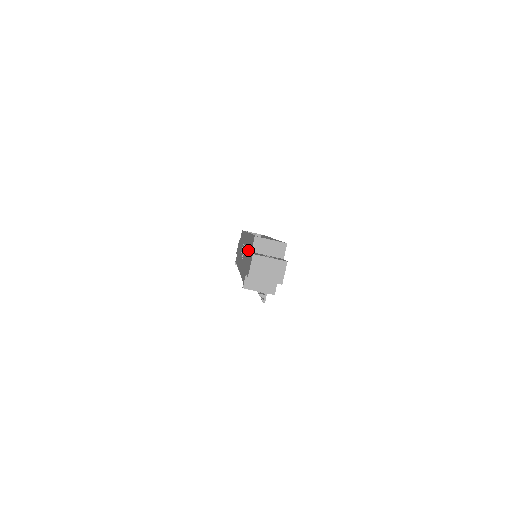
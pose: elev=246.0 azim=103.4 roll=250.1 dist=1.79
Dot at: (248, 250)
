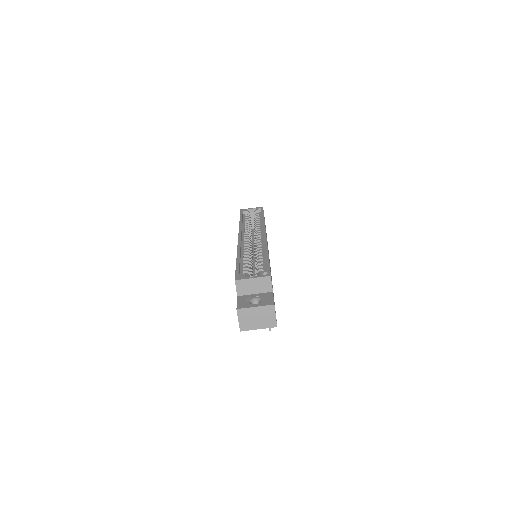
Dot at: occluded
